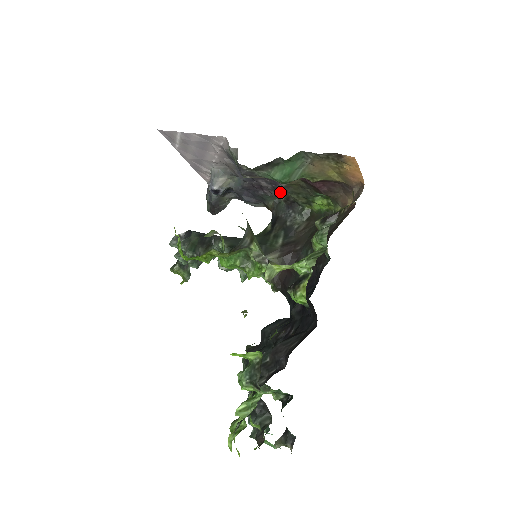
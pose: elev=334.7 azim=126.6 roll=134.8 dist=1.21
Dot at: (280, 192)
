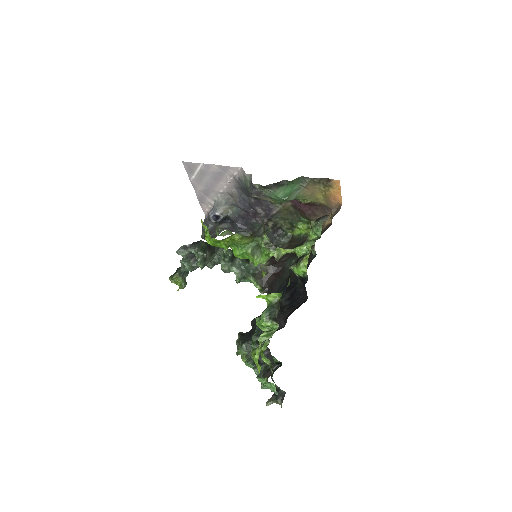
Dot at: (271, 218)
